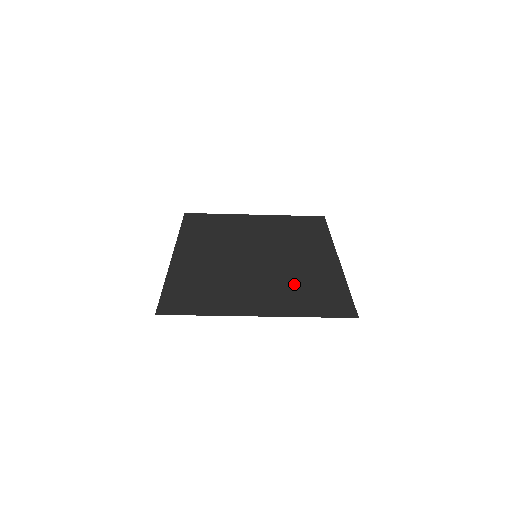
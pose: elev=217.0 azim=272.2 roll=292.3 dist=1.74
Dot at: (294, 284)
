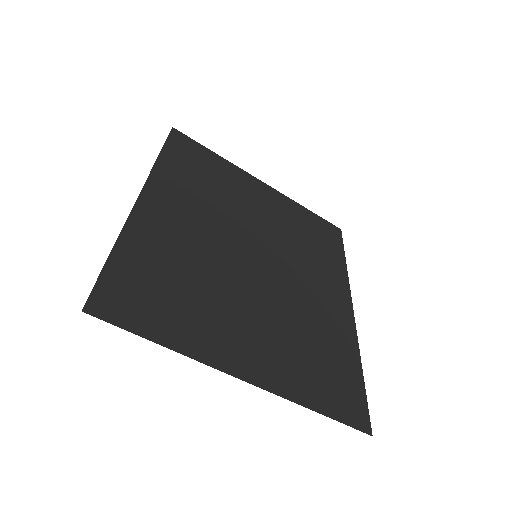
Dot at: (299, 334)
